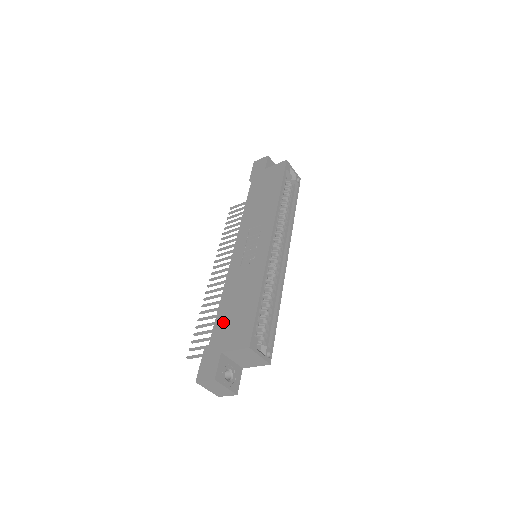
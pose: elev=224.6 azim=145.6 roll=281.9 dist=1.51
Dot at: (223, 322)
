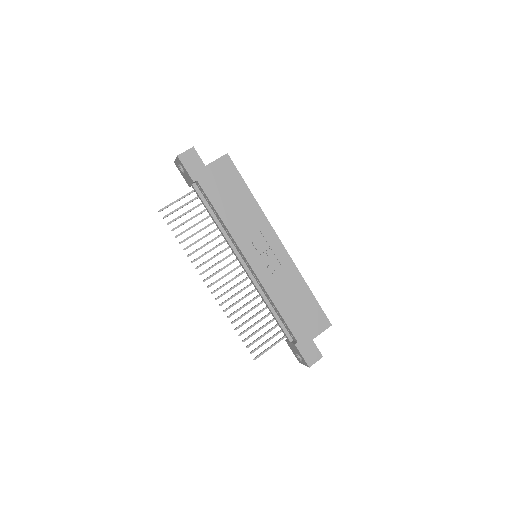
Dot at: (296, 321)
